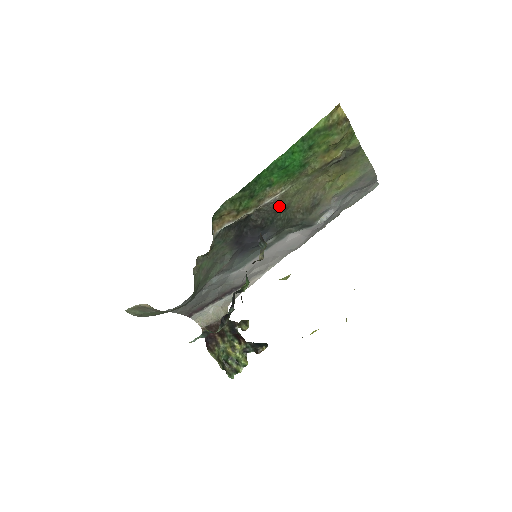
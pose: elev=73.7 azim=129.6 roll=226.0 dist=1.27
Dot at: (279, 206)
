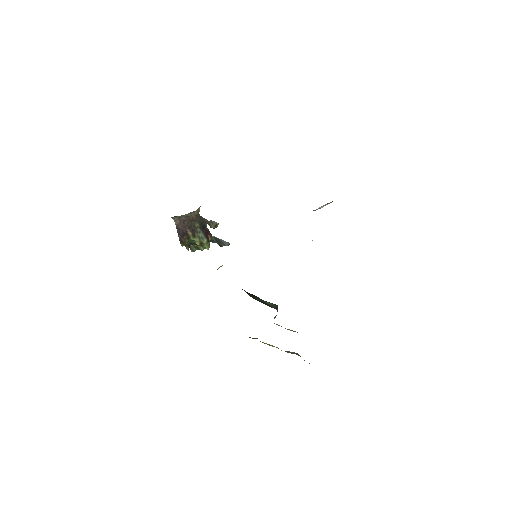
Dot at: occluded
